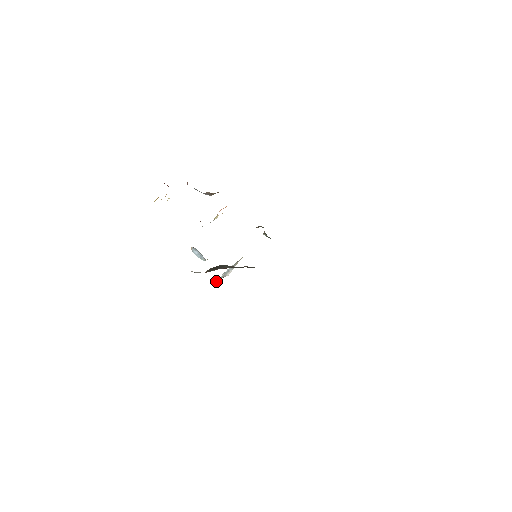
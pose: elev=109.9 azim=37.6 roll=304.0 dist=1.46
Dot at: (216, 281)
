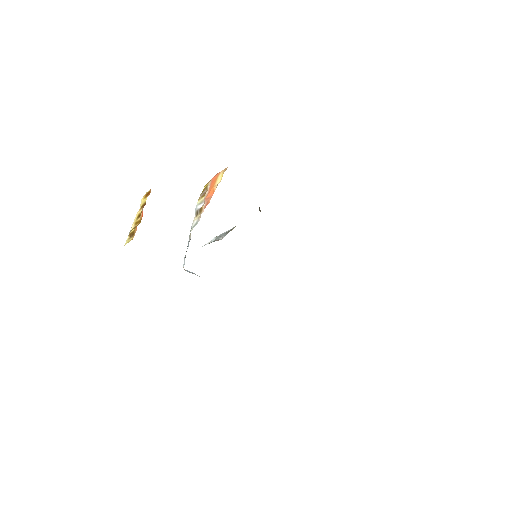
Dot at: occluded
